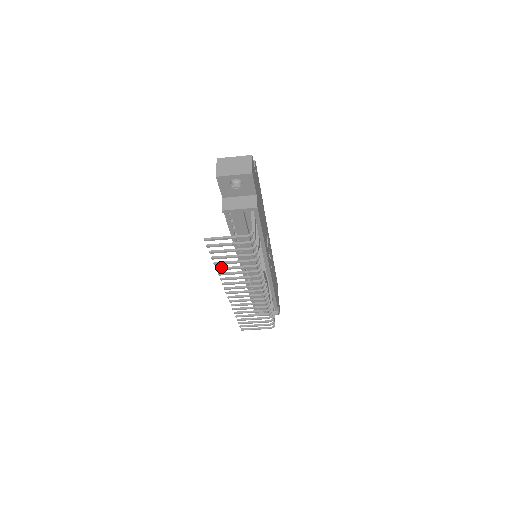
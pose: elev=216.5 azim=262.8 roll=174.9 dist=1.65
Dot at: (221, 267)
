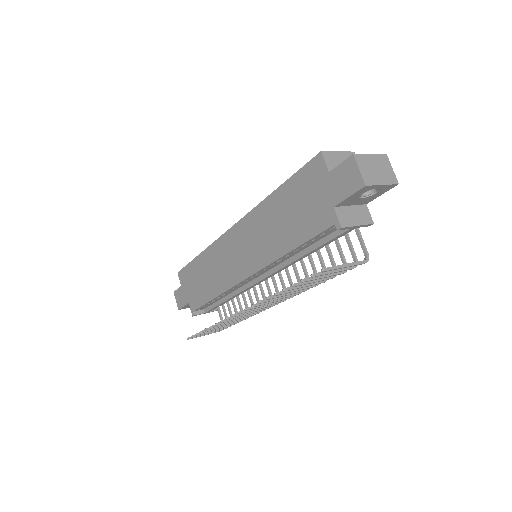
Dot at: (281, 291)
